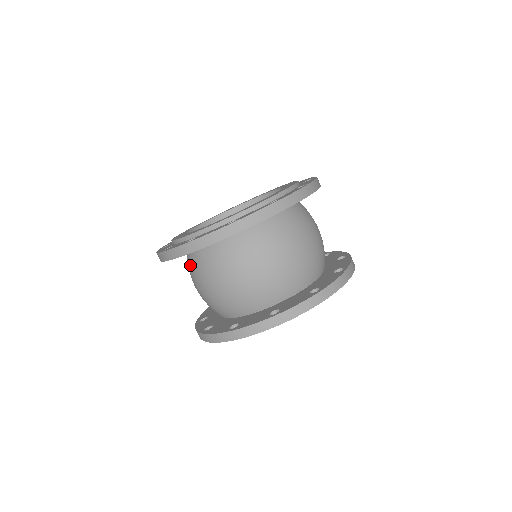
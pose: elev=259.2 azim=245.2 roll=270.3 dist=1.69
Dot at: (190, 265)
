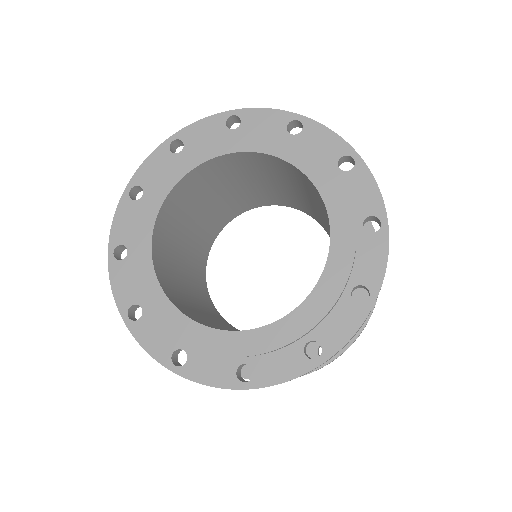
Dot at: occluded
